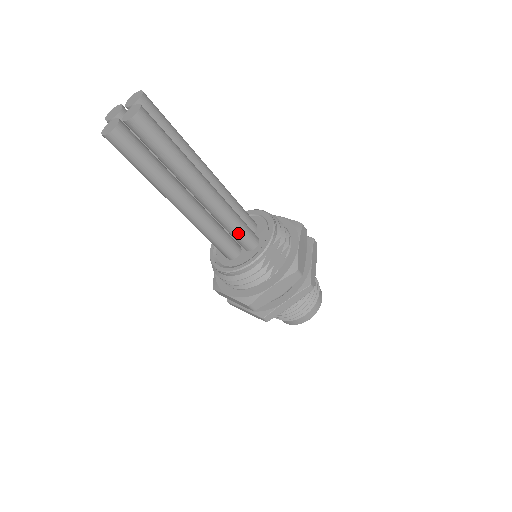
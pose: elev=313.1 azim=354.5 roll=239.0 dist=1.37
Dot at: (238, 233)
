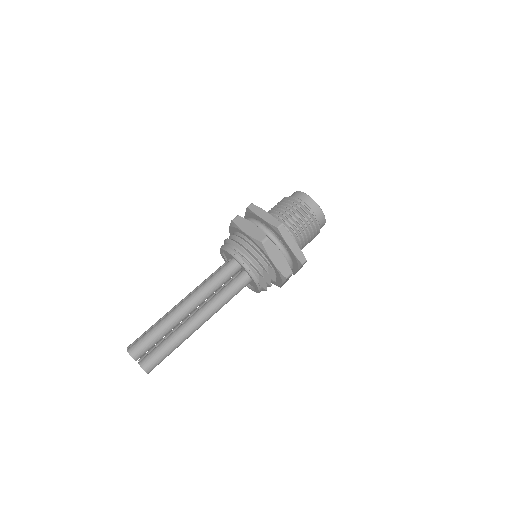
Dot at: occluded
